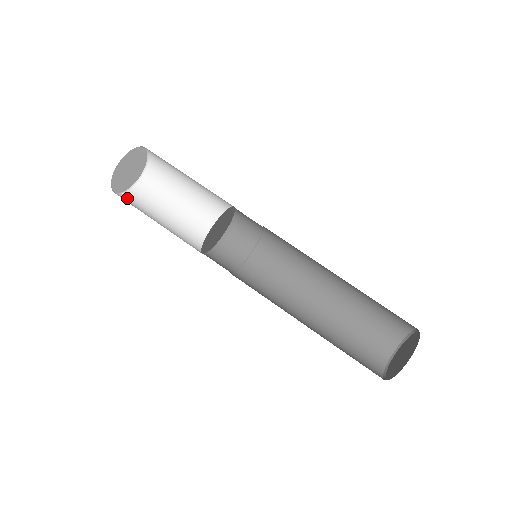
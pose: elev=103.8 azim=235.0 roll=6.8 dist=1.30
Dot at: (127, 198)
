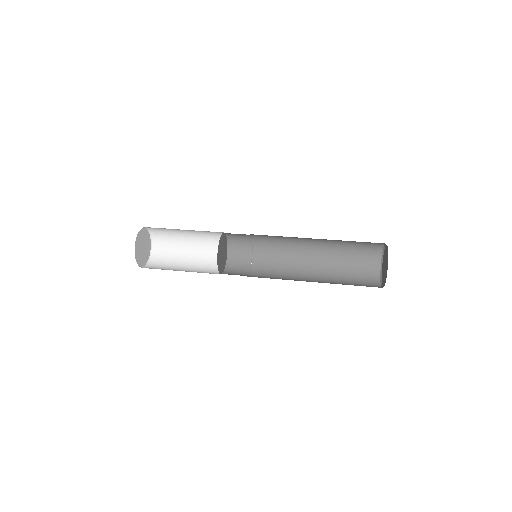
Dot at: occluded
